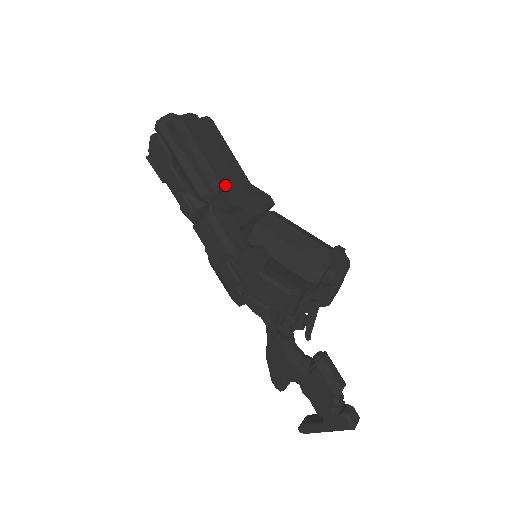
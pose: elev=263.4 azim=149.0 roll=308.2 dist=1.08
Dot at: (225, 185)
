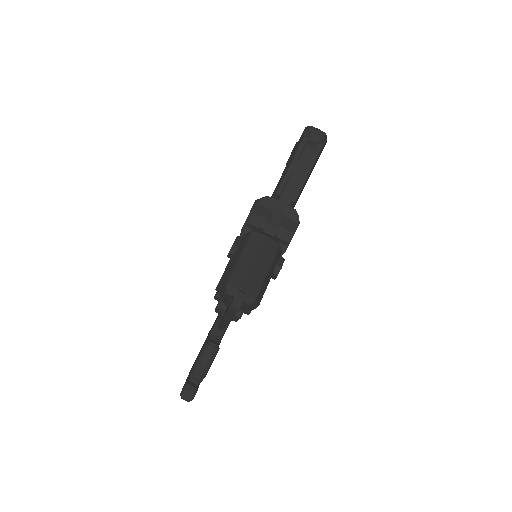
Dot at: occluded
